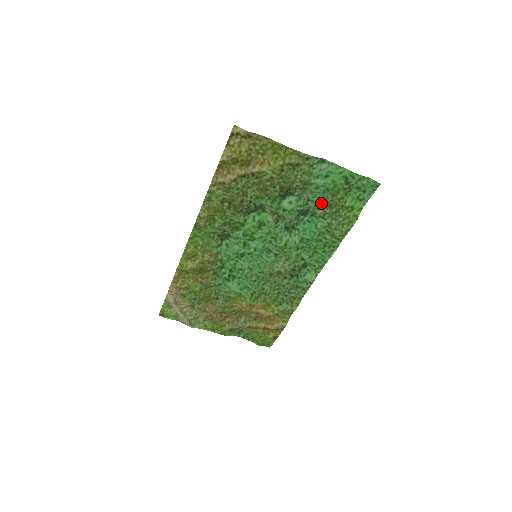
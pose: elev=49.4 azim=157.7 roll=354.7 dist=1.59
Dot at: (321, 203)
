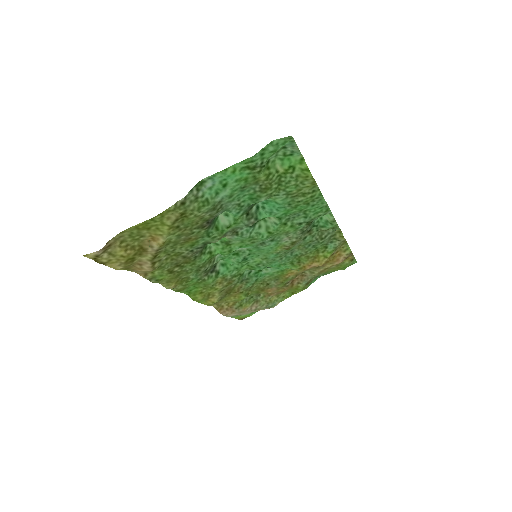
Dot at: (254, 195)
